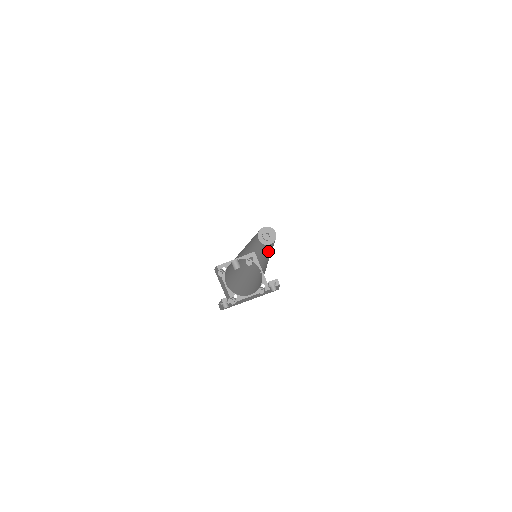
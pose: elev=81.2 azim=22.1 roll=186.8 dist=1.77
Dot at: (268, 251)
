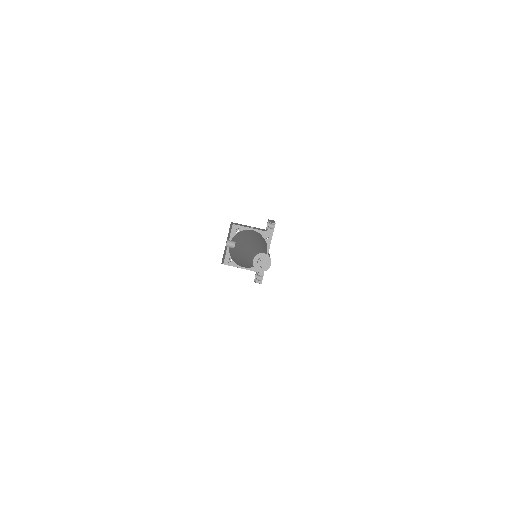
Dot at: occluded
